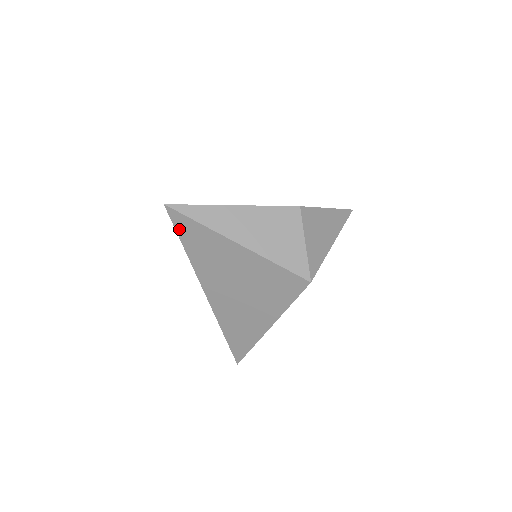
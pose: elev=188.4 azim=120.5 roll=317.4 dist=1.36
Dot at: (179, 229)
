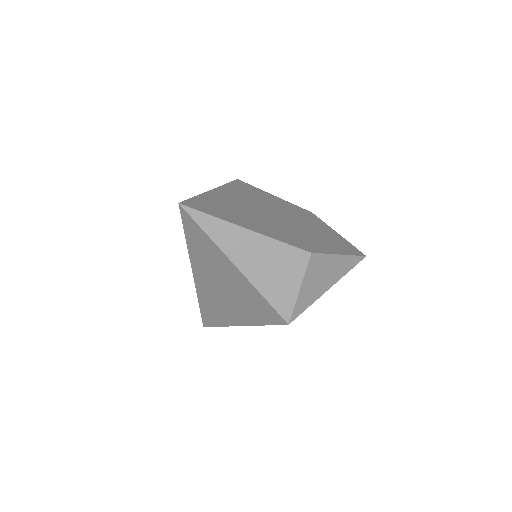
Dot at: (186, 226)
